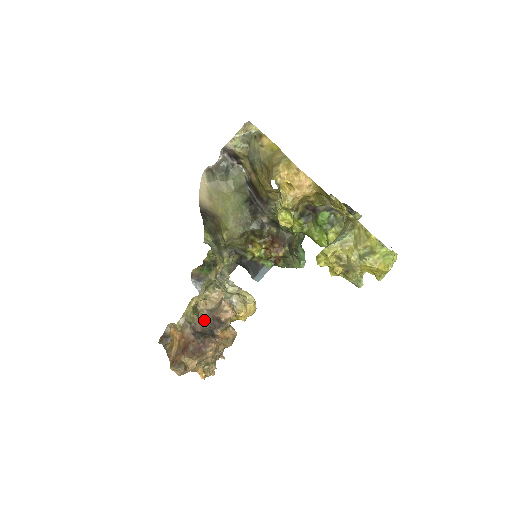
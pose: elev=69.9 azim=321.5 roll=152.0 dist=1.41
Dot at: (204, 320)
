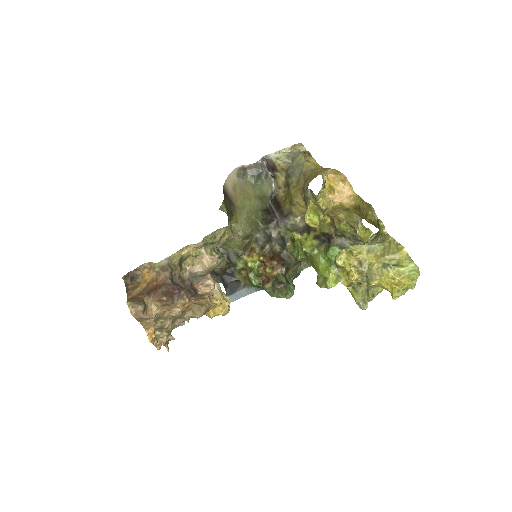
Dot at: (183, 280)
